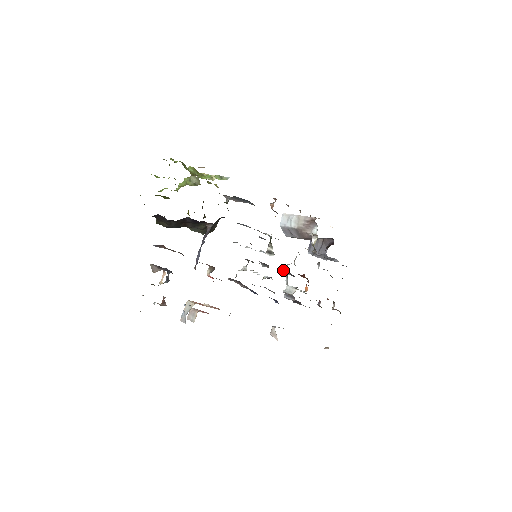
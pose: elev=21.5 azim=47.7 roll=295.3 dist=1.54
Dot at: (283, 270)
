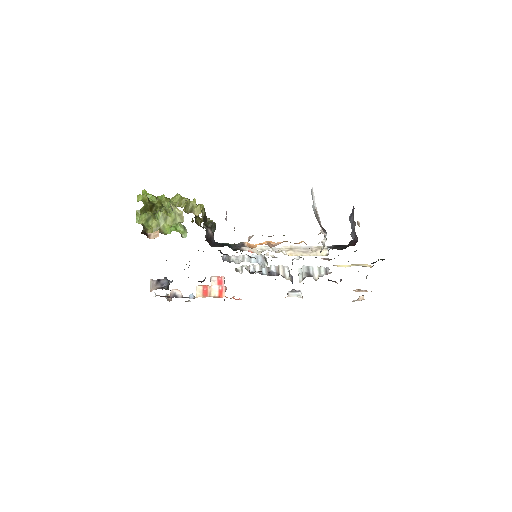
Dot at: occluded
